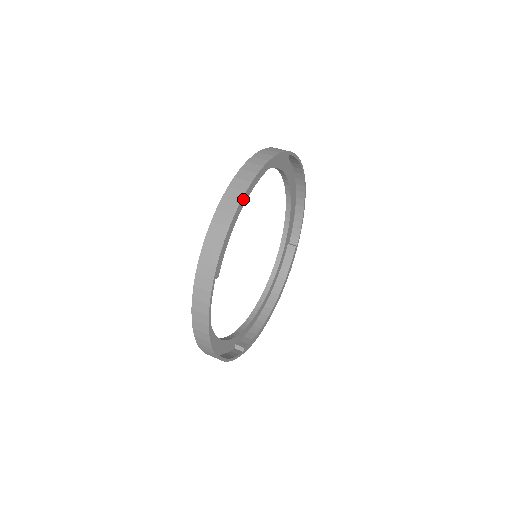
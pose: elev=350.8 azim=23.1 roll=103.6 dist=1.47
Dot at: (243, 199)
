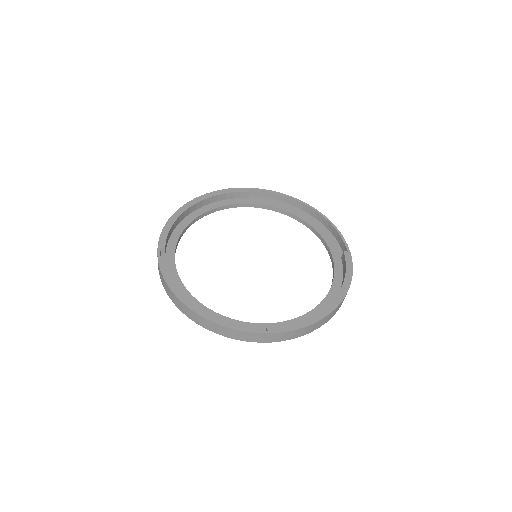
Dot at: (181, 209)
